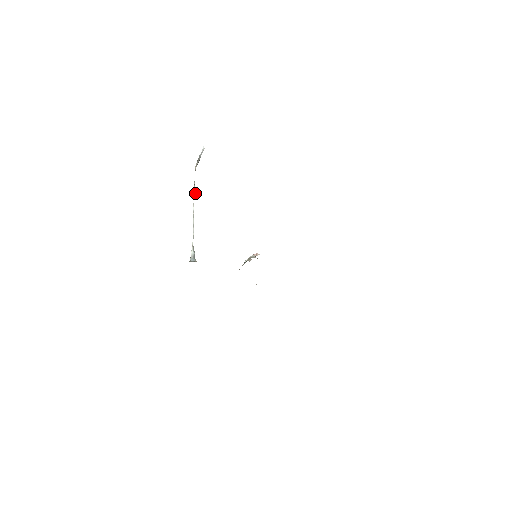
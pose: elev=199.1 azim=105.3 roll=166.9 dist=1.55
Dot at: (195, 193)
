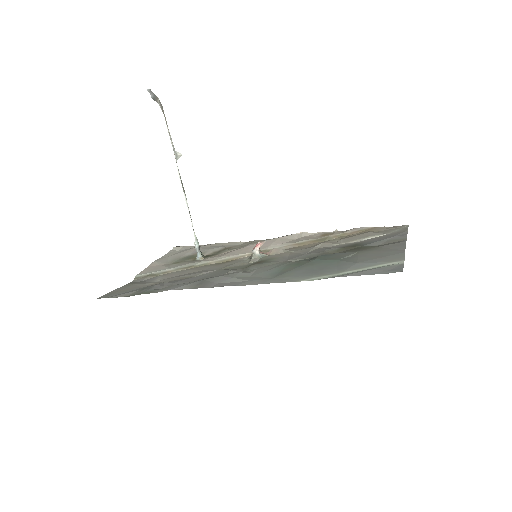
Dot at: (175, 151)
